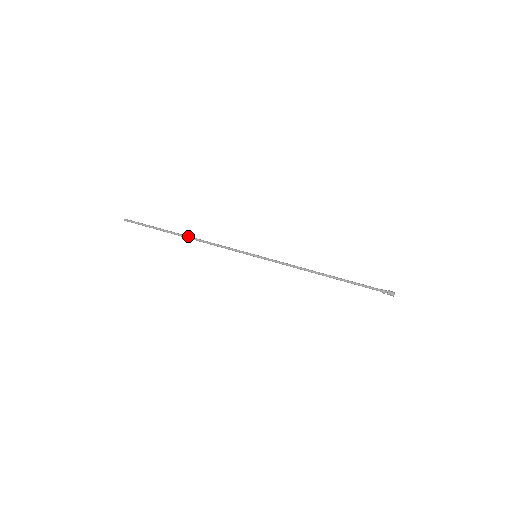
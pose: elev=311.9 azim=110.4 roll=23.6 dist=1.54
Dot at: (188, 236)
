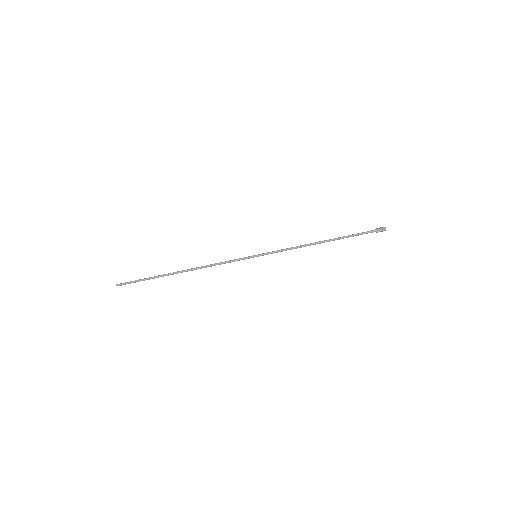
Dot at: (186, 271)
